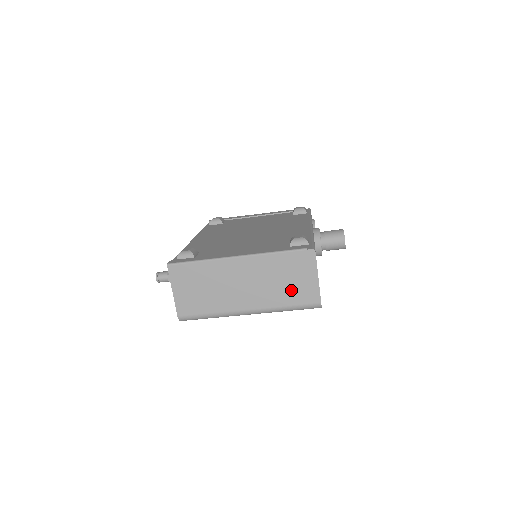
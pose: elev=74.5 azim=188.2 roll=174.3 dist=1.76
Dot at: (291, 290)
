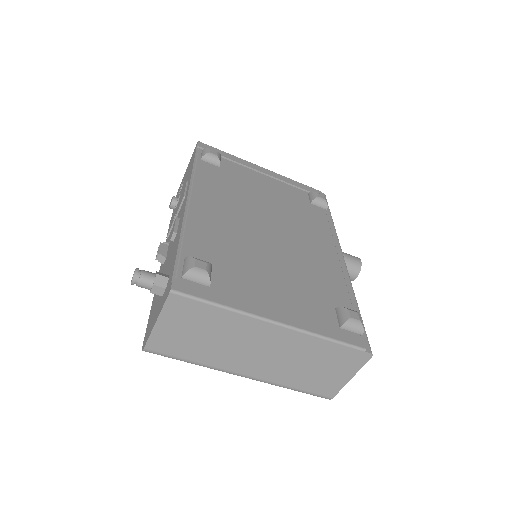
Dot at: (312, 377)
